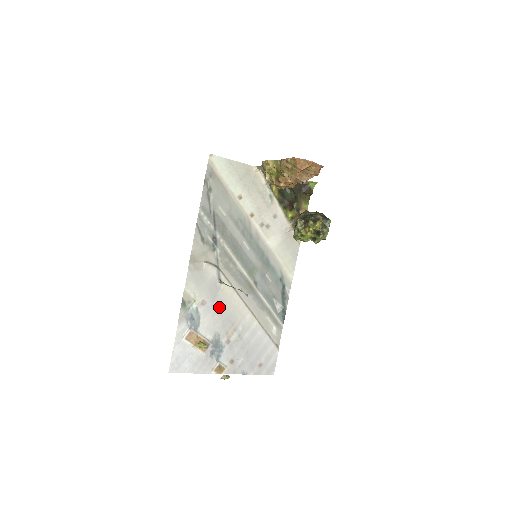
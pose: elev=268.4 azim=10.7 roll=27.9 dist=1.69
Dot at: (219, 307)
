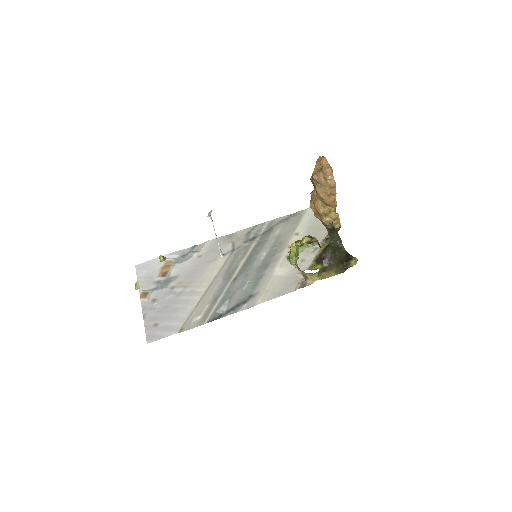
Dot at: (201, 267)
